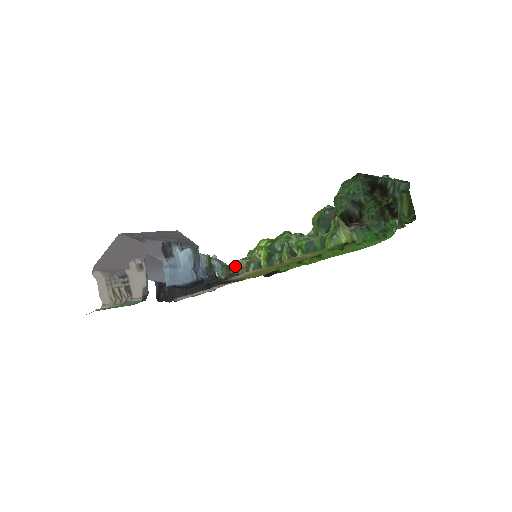
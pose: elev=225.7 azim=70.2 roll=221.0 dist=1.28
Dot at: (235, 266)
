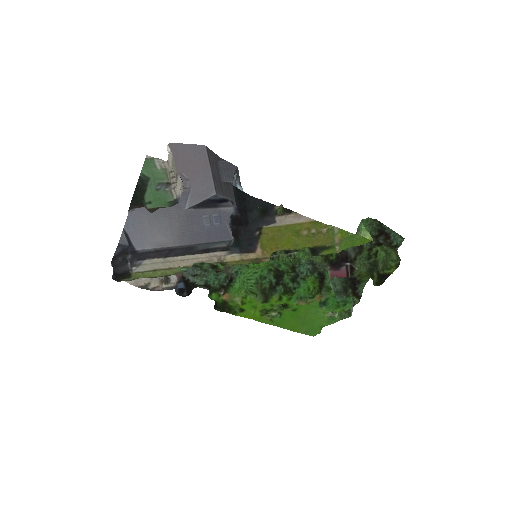
Dot at: occluded
